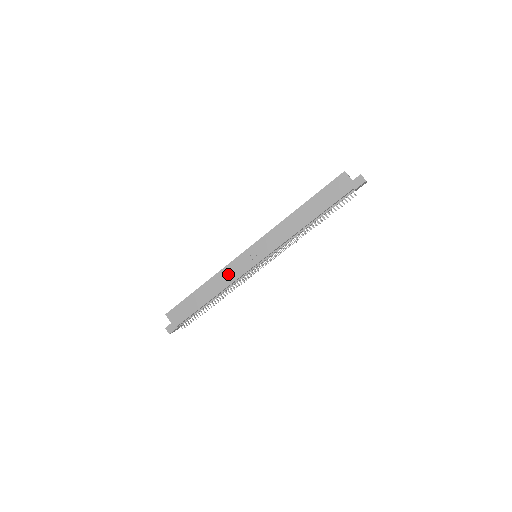
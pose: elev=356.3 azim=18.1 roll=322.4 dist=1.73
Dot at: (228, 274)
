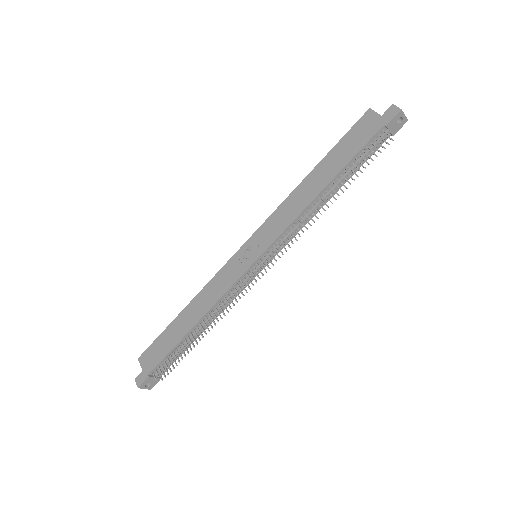
Dot at: (217, 285)
